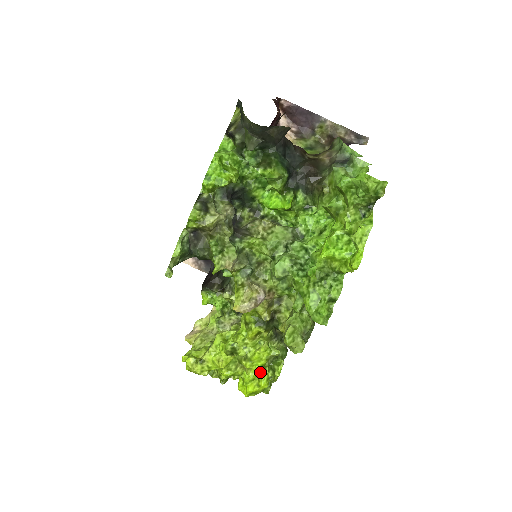
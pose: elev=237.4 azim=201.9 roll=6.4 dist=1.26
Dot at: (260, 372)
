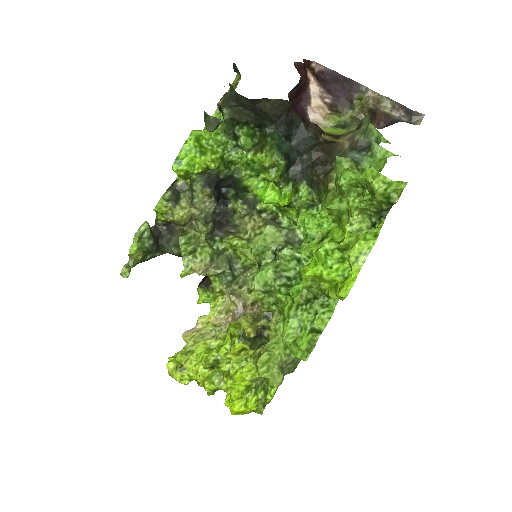
Dot at: (244, 393)
